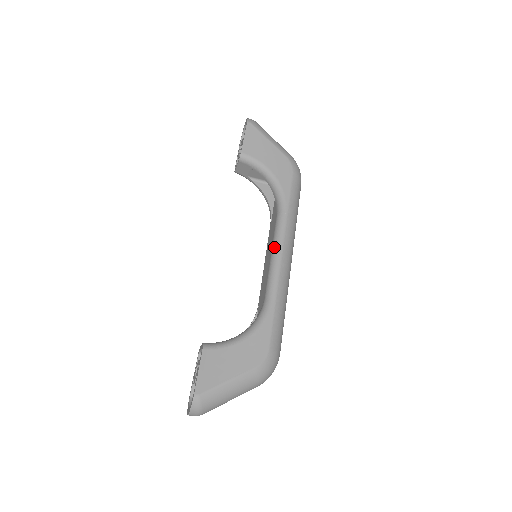
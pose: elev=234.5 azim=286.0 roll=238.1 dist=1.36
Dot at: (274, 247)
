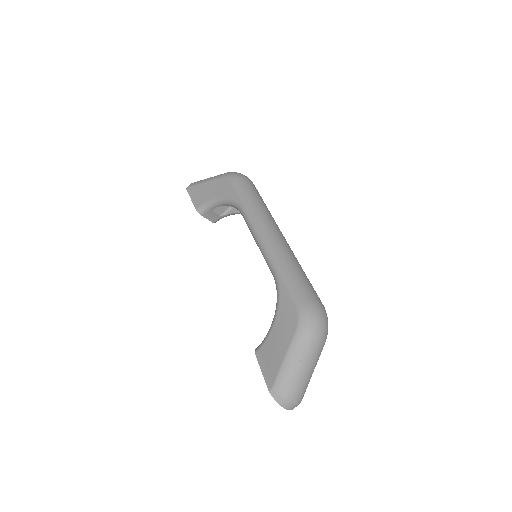
Dot at: occluded
